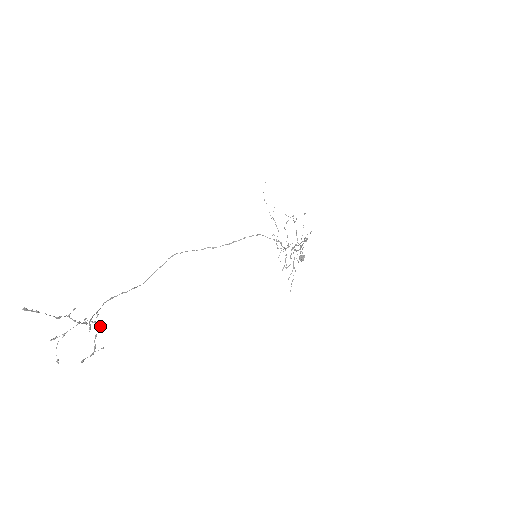
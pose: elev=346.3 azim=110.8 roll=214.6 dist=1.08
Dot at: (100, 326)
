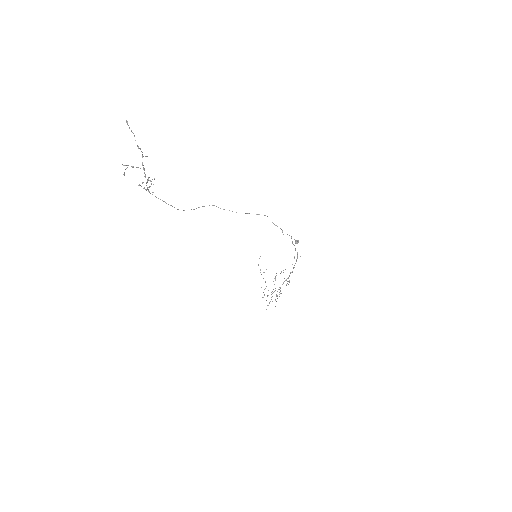
Dot at: occluded
